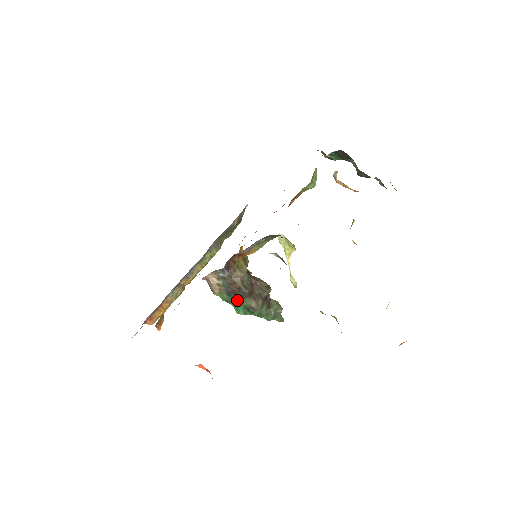
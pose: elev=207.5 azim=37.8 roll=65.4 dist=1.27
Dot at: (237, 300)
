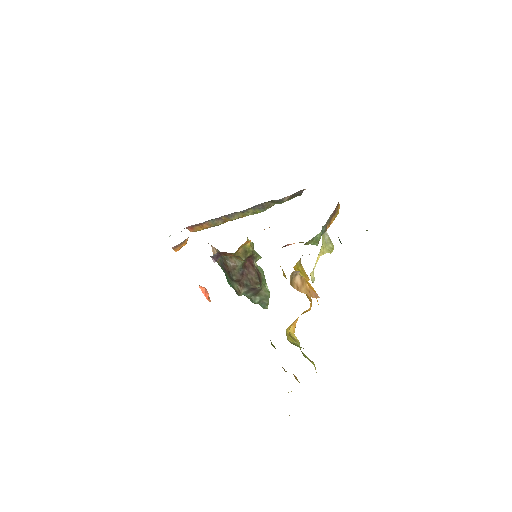
Dot at: (227, 277)
